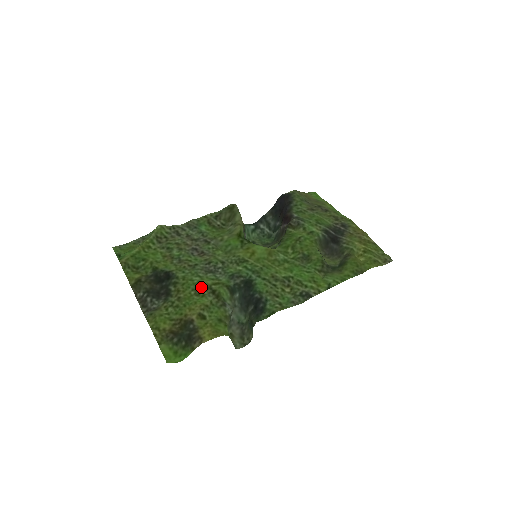
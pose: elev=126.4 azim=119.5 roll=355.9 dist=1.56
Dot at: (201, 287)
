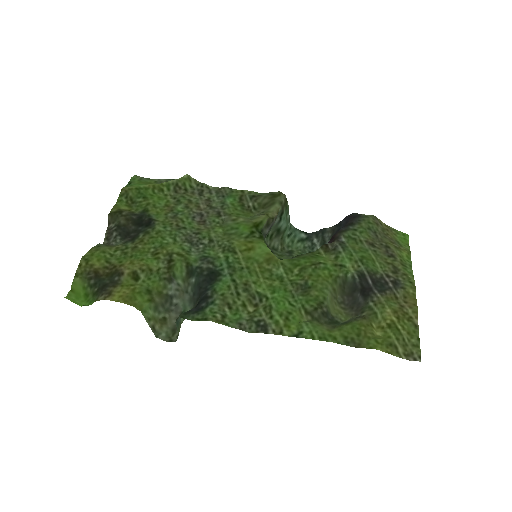
Dot at: (163, 249)
